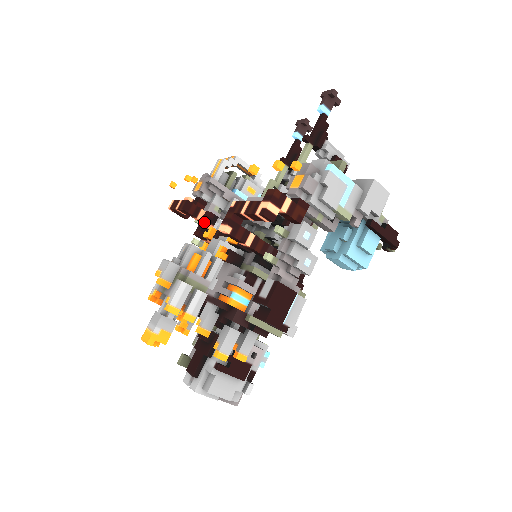
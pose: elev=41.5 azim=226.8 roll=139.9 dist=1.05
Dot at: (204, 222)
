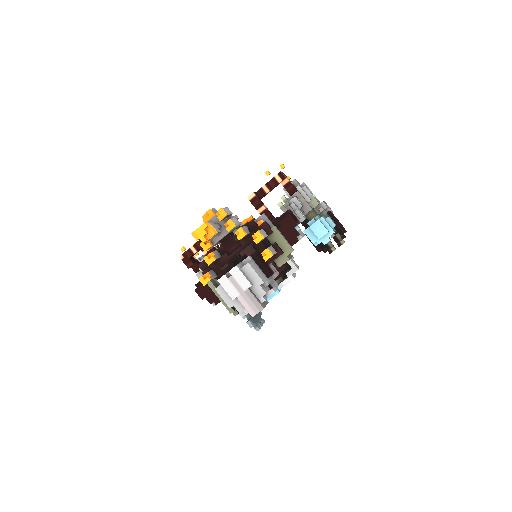
Dot at: (215, 246)
